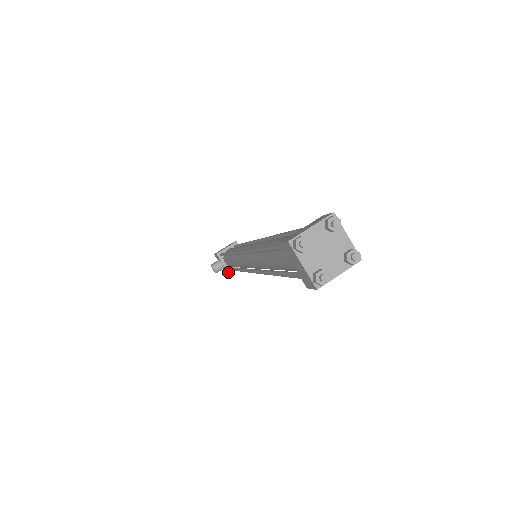
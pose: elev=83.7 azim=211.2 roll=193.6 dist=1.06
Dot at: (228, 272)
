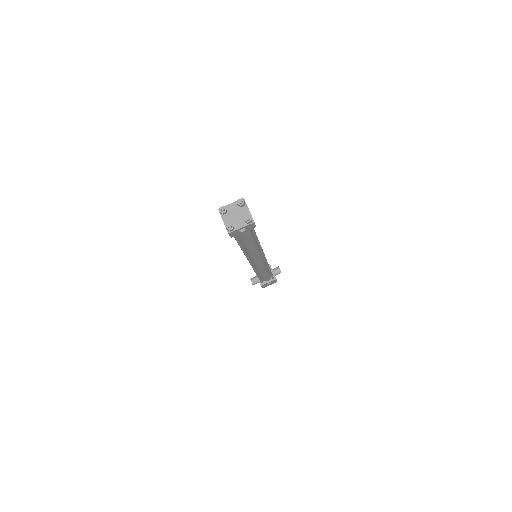
Dot at: (260, 284)
